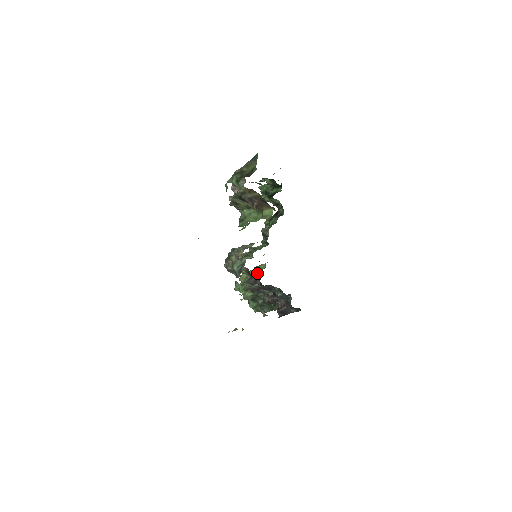
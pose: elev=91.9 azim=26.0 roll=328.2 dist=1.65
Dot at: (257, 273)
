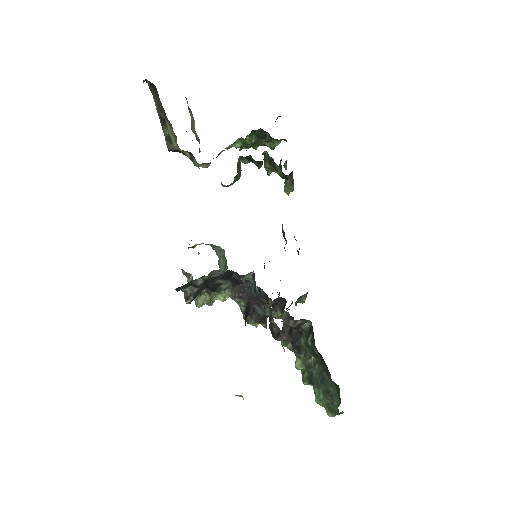
Dot at: (281, 302)
